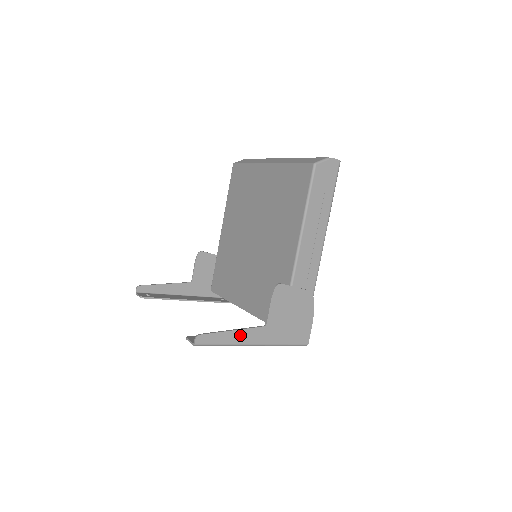
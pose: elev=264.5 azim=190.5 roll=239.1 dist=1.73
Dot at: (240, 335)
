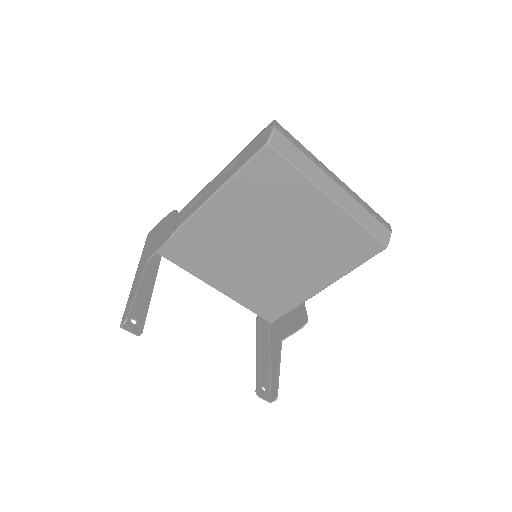
Dot at: (277, 364)
